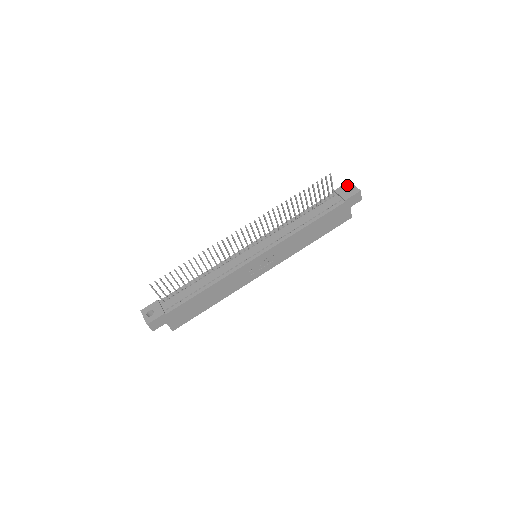
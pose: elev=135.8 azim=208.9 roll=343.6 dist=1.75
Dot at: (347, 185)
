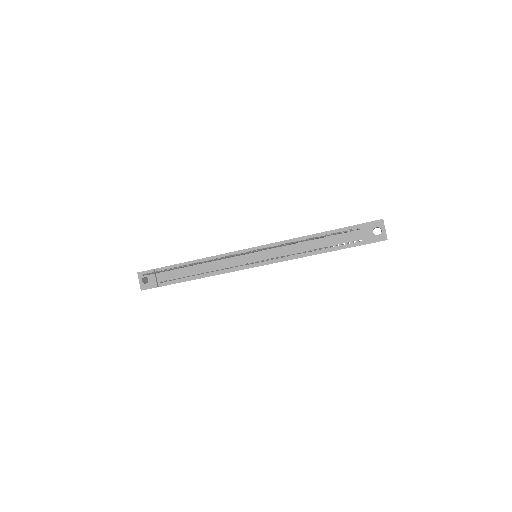
Dot at: (378, 224)
